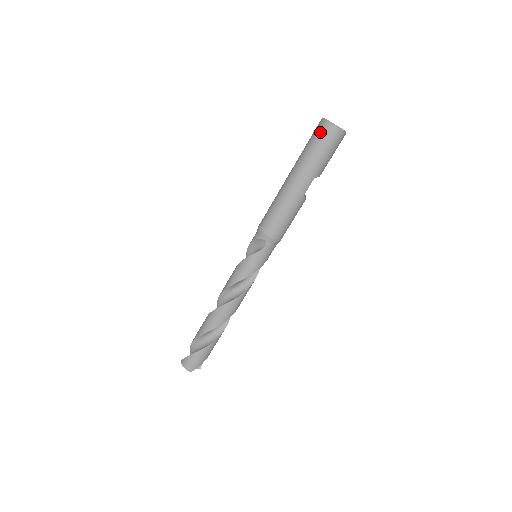
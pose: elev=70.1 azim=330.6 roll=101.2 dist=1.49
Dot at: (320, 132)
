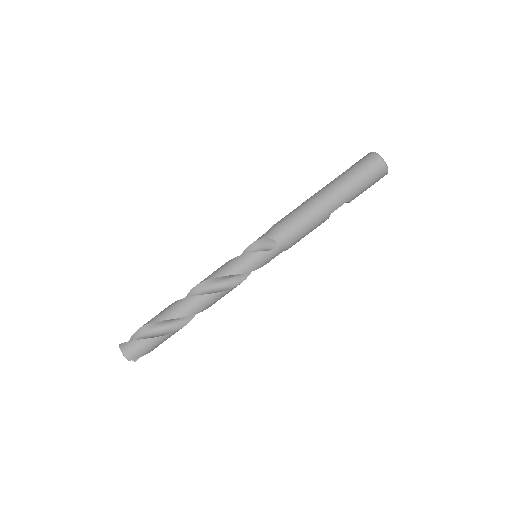
Dot at: (369, 162)
